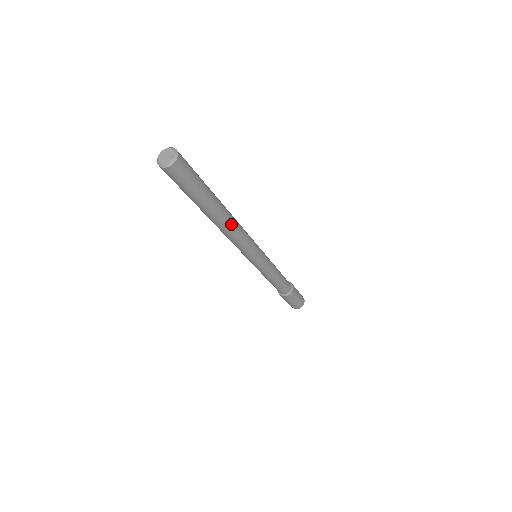
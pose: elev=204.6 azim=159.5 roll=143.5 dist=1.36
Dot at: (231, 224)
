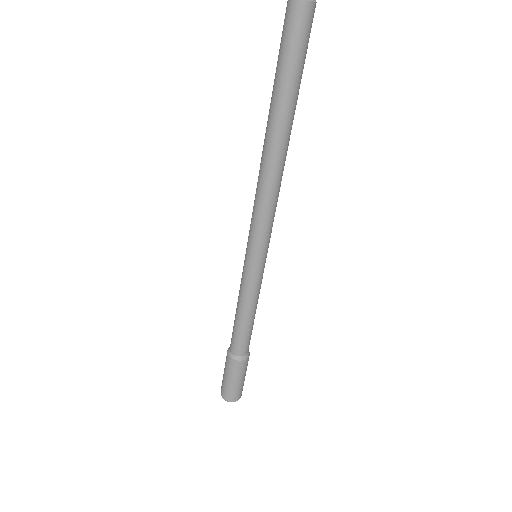
Dot at: (284, 161)
